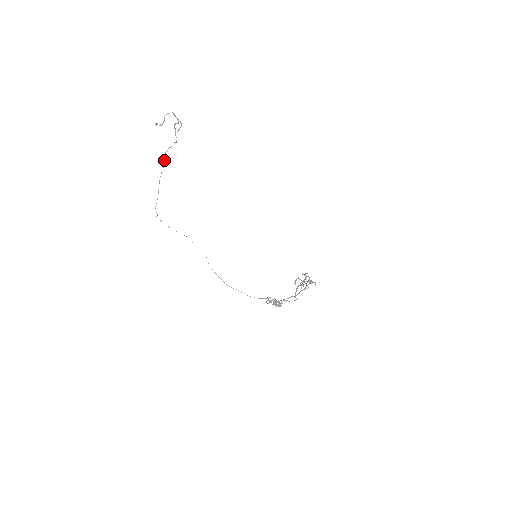
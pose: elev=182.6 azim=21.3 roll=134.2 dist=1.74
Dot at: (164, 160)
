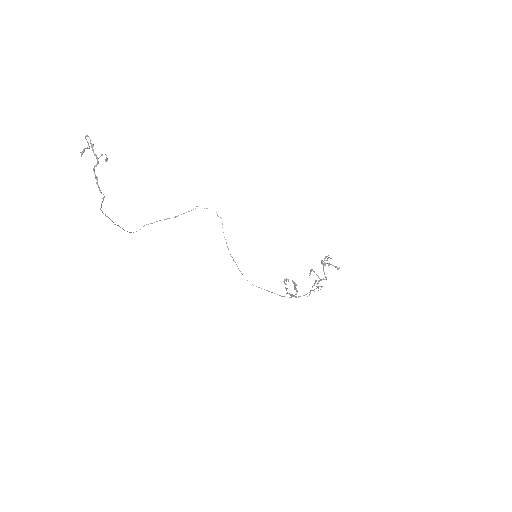
Dot at: (105, 214)
